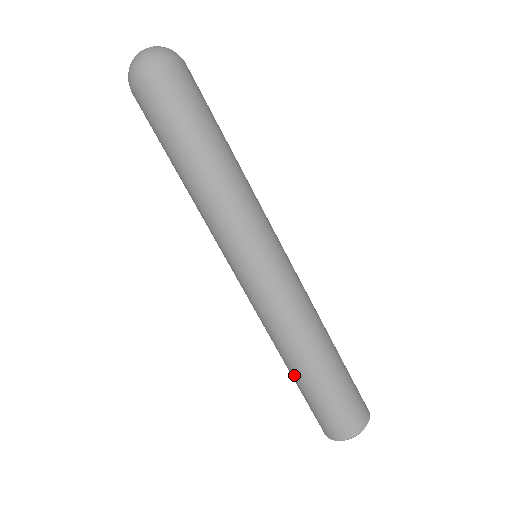
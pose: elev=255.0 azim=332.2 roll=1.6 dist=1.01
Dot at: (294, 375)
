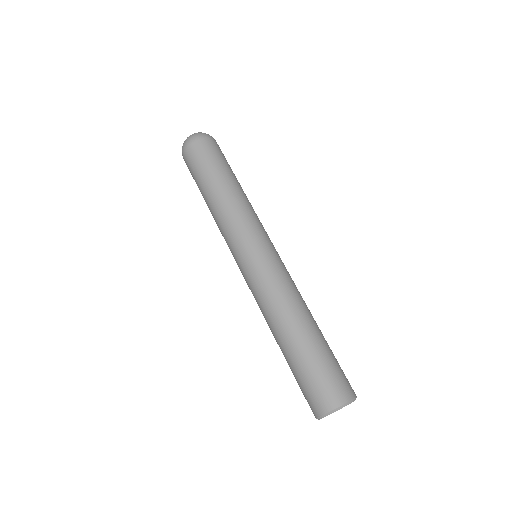
Dot at: (302, 337)
